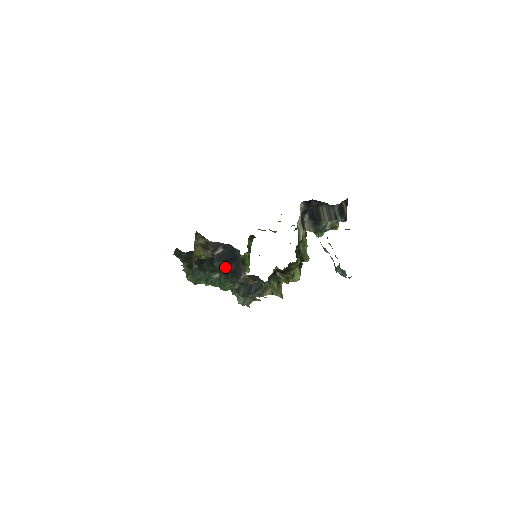
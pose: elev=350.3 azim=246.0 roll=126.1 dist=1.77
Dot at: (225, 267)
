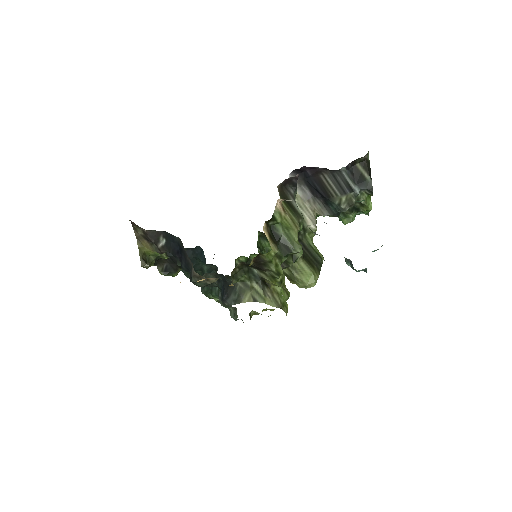
Dot at: occluded
